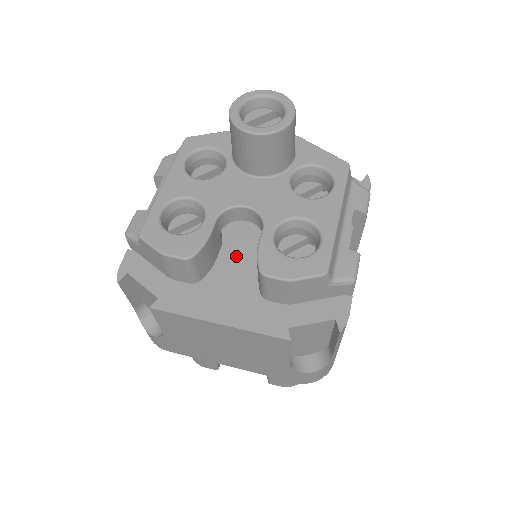
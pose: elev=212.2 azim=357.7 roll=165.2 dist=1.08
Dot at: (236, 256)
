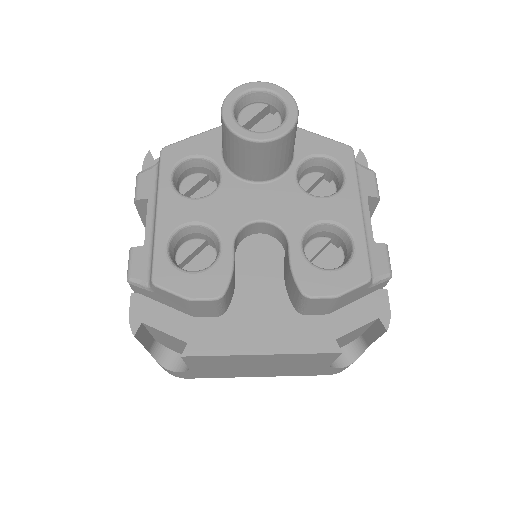
Dot at: (255, 273)
